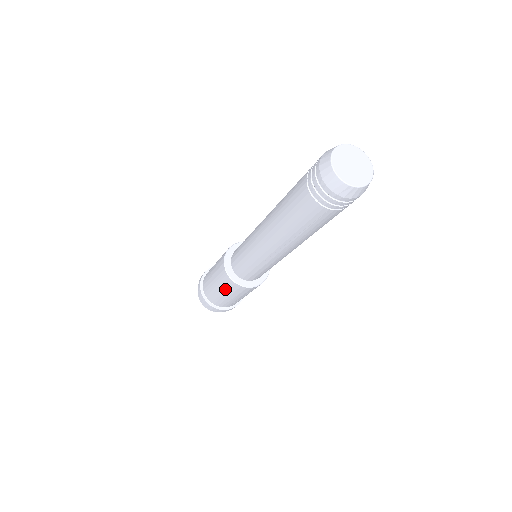
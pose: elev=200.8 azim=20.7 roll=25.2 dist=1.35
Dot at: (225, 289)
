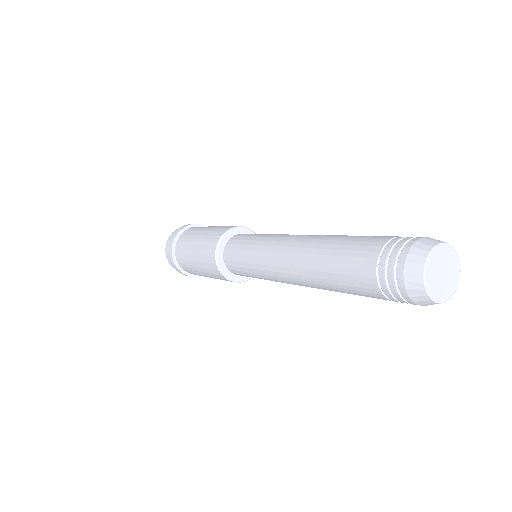
Dot at: (200, 252)
